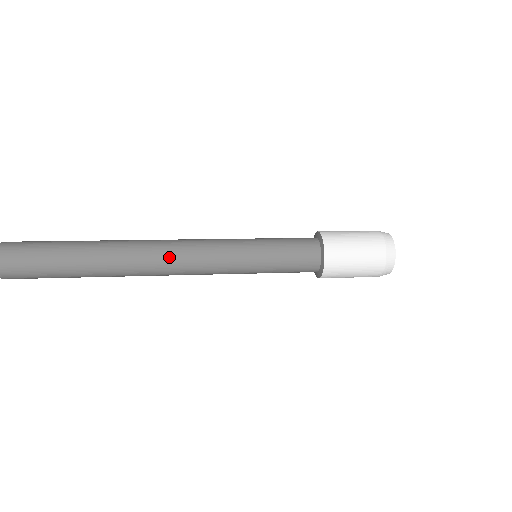
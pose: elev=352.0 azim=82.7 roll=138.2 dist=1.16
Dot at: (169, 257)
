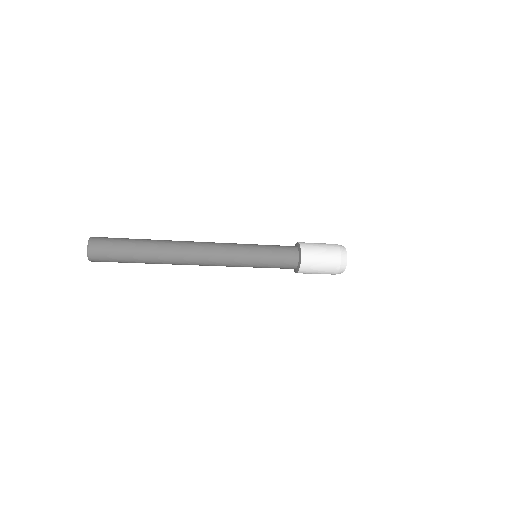
Dot at: (200, 253)
